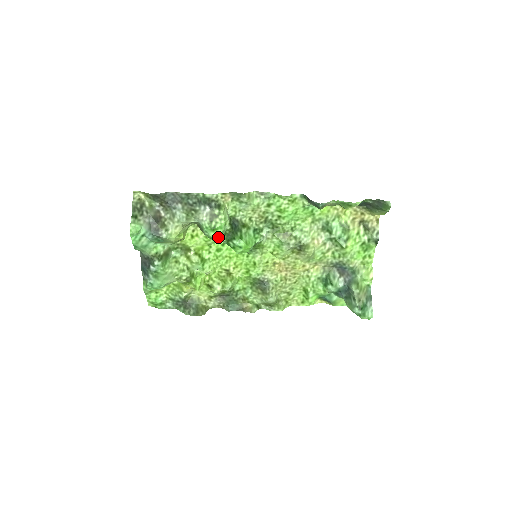
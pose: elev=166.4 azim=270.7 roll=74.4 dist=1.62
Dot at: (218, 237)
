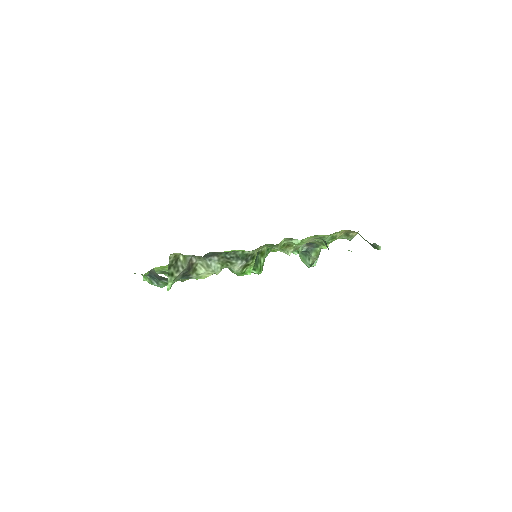
Dot at: occluded
